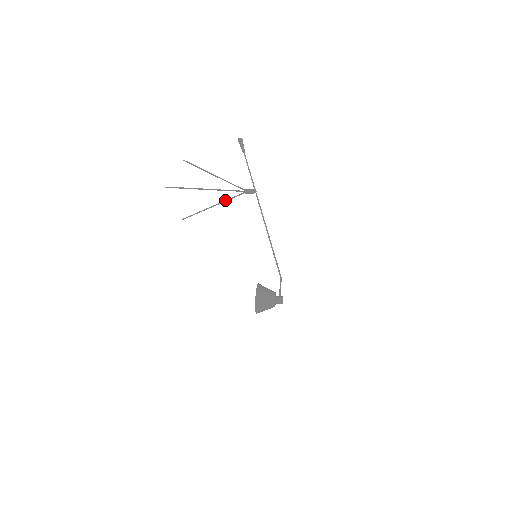
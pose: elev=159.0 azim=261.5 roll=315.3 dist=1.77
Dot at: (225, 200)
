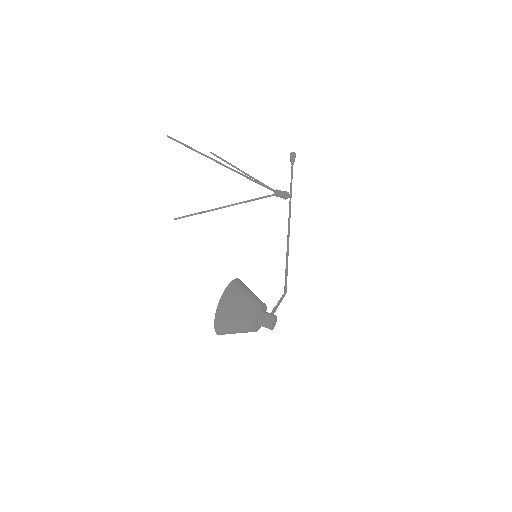
Dot at: (243, 201)
